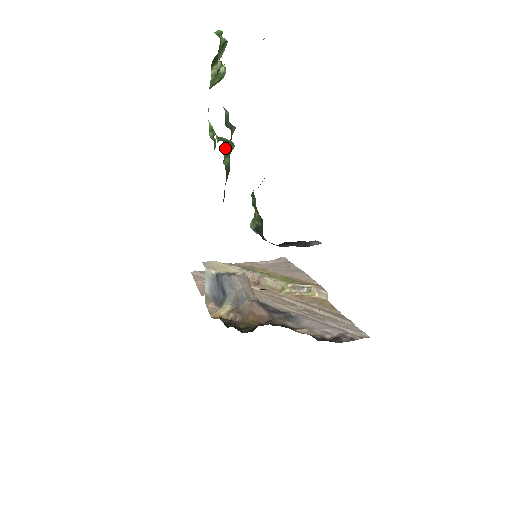
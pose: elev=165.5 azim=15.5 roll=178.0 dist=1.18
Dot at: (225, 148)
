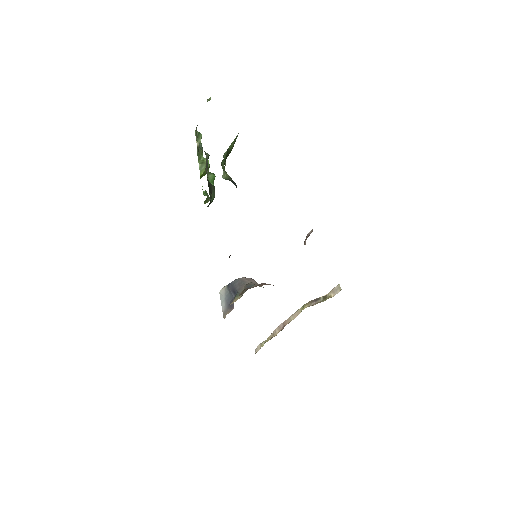
Dot at: (207, 174)
